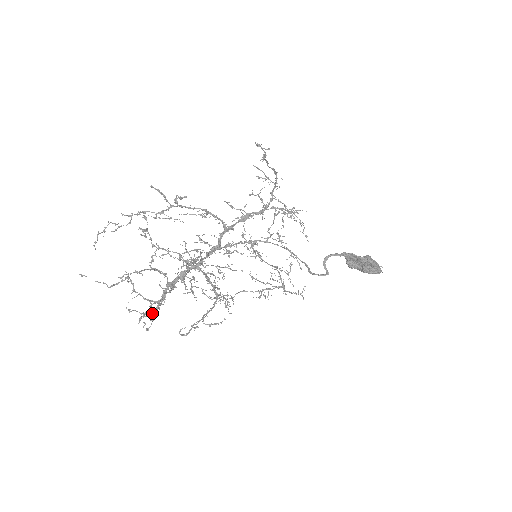
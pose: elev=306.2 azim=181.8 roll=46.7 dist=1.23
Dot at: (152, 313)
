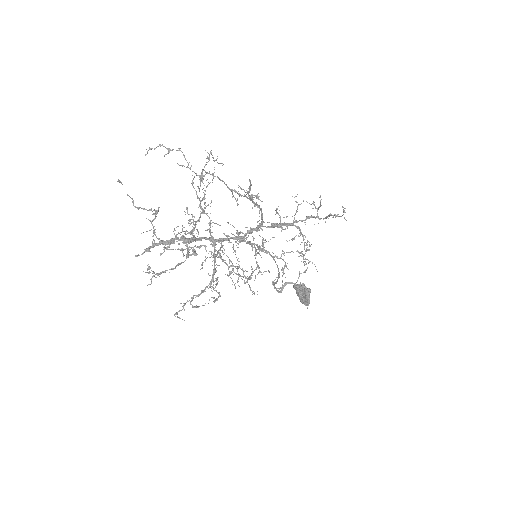
Dot at: (150, 246)
